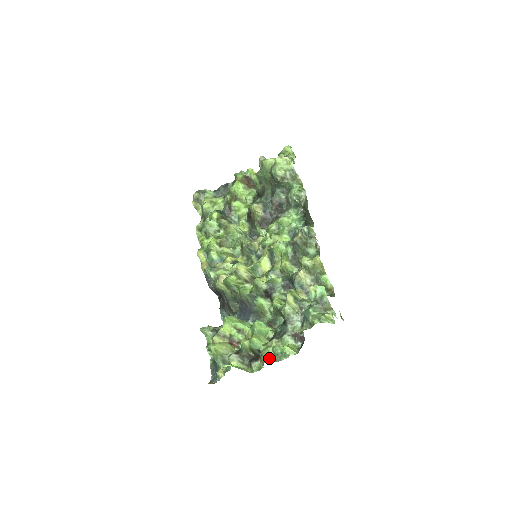
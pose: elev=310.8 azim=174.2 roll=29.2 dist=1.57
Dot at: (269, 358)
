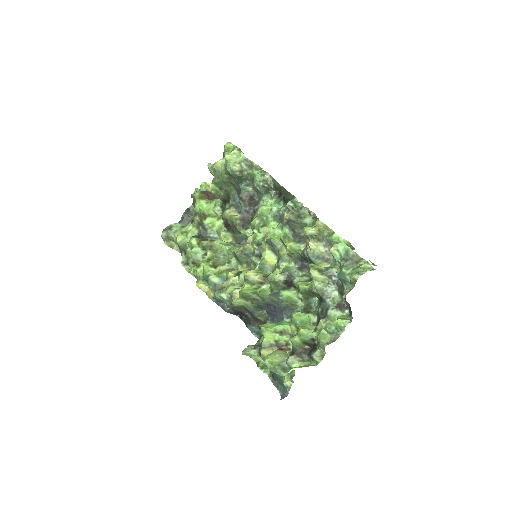
Dot at: (327, 340)
